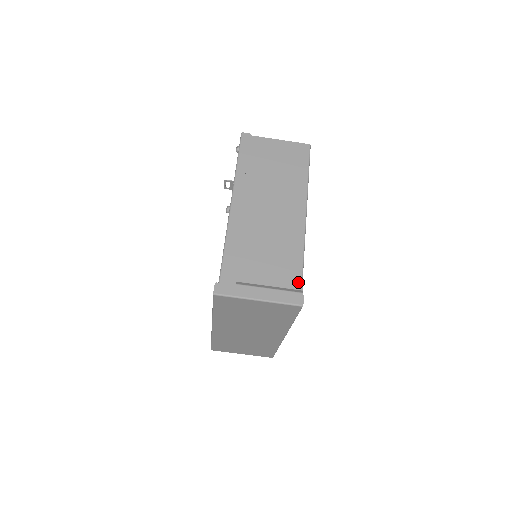
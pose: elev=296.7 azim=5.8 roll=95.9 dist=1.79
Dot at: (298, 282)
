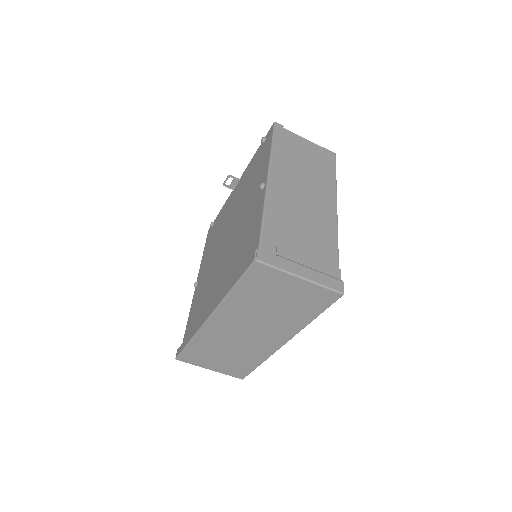
Dot at: (336, 271)
